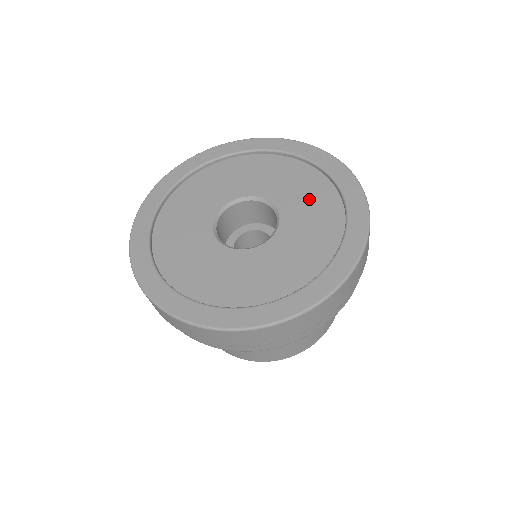
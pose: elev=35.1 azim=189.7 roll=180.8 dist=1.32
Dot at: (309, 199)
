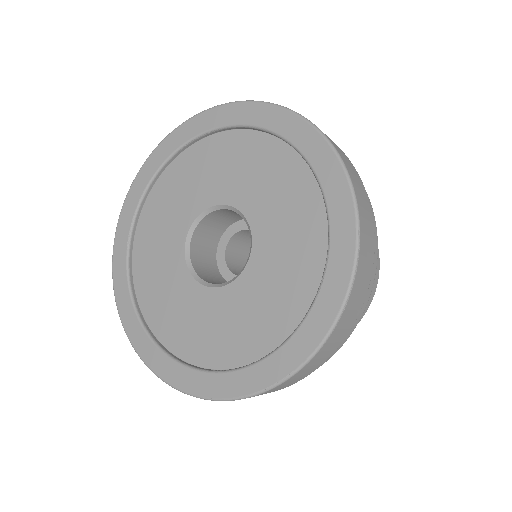
Dot at: (251, 169)
